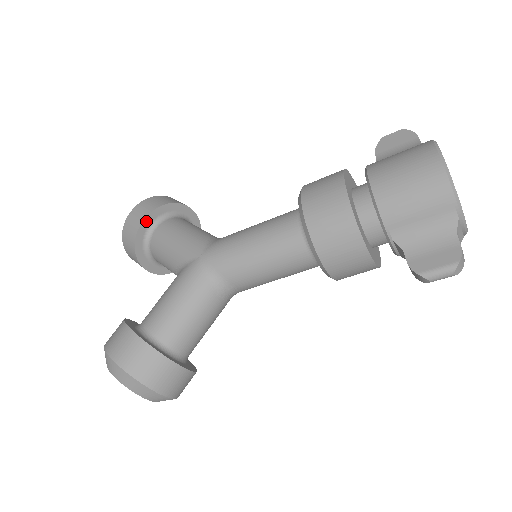
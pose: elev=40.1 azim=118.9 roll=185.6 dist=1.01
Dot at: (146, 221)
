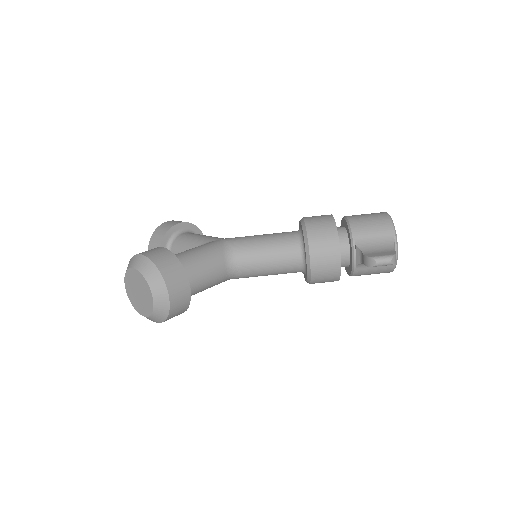
Dot at: (179, 225)
